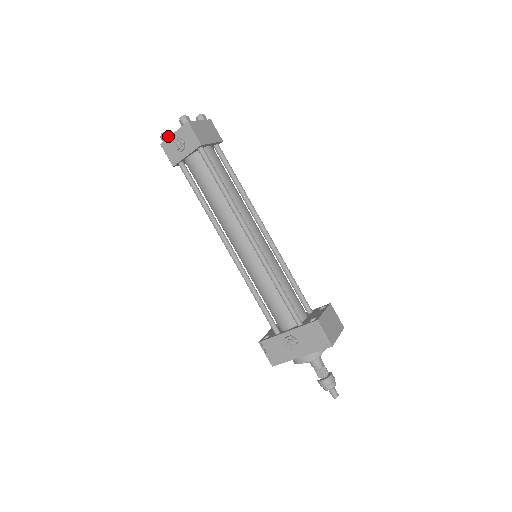
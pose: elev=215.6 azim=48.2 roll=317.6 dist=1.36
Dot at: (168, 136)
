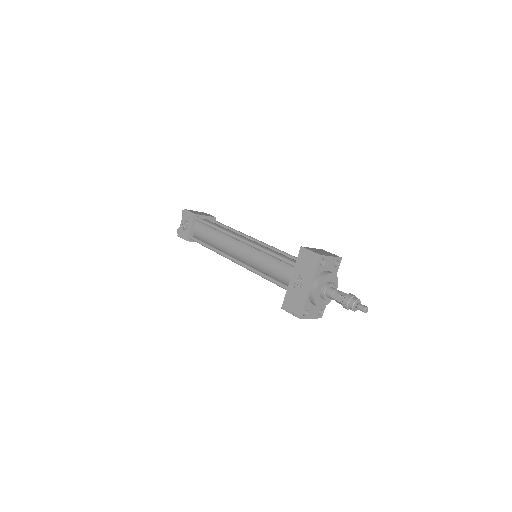
Dot at: occluded
